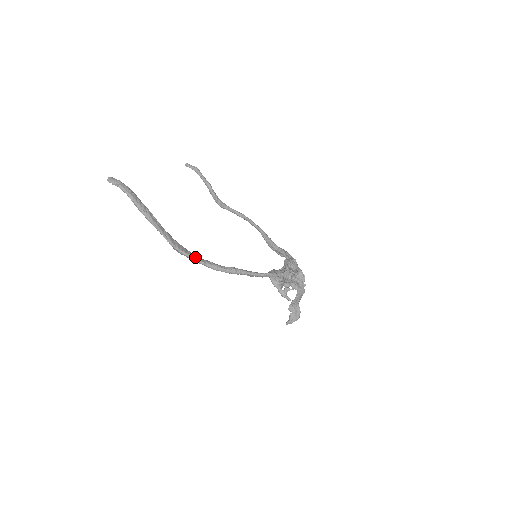
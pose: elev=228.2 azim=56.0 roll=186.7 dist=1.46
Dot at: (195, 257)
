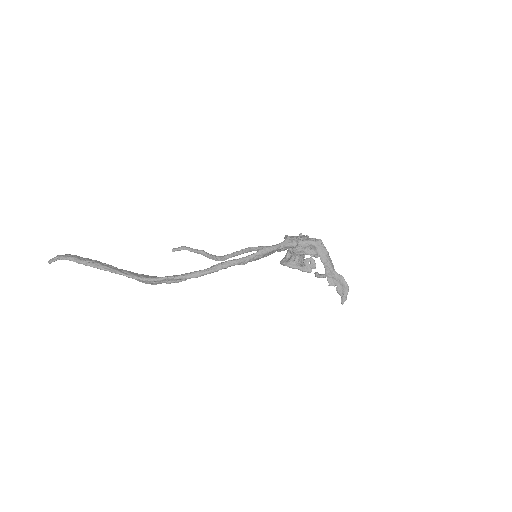
Dot at: (168, 276)
